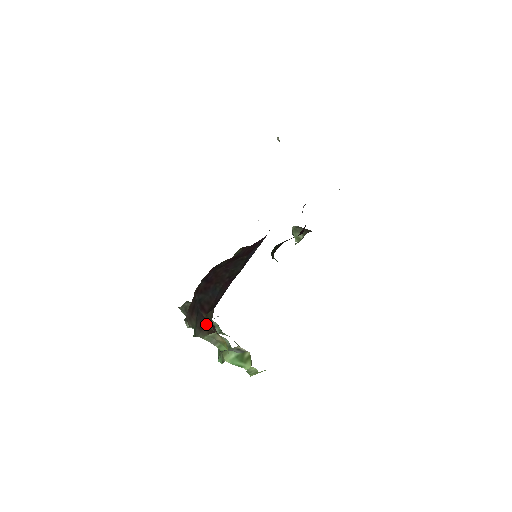
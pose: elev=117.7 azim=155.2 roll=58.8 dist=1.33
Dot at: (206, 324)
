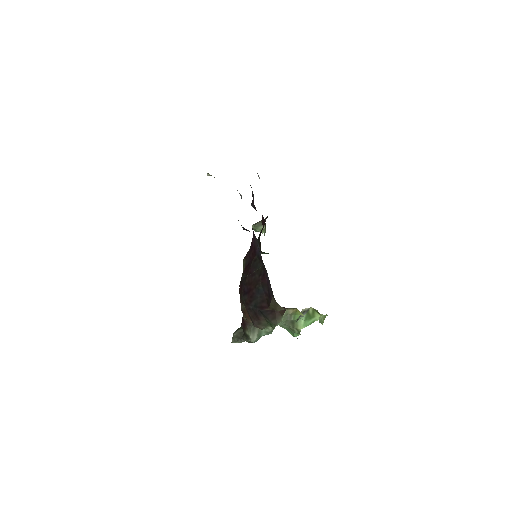
Dot at: (275, 312)
